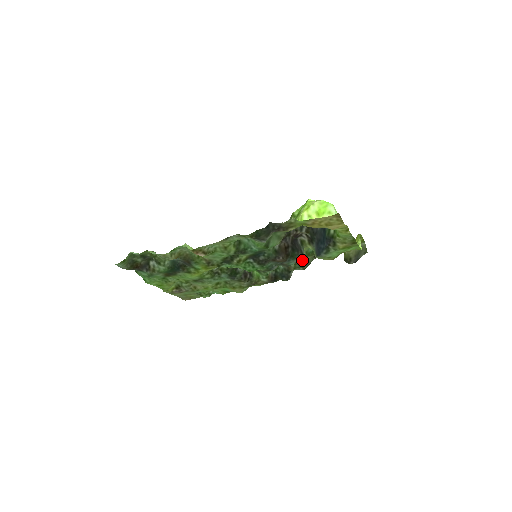
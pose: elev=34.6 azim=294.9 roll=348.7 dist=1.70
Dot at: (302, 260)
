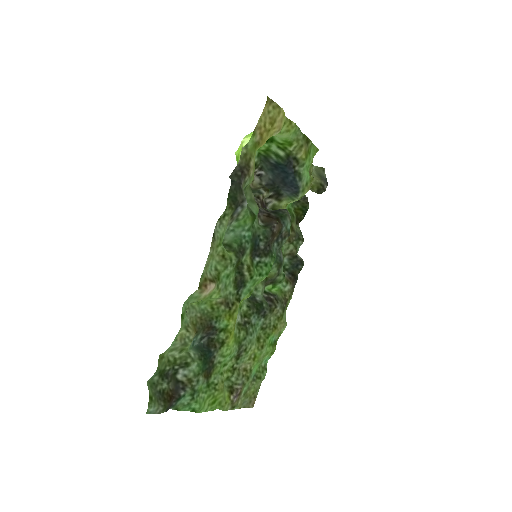
Dot at: (292, 233)
